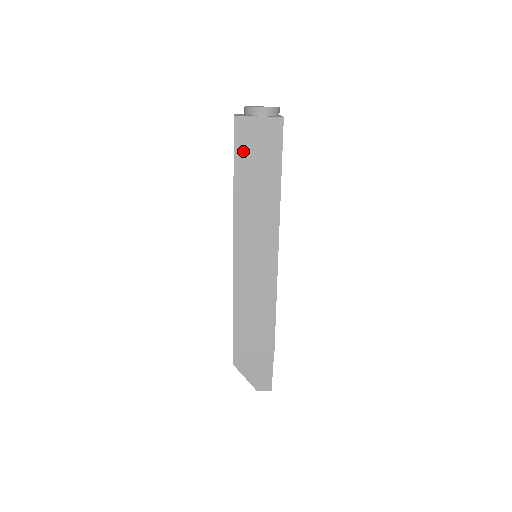
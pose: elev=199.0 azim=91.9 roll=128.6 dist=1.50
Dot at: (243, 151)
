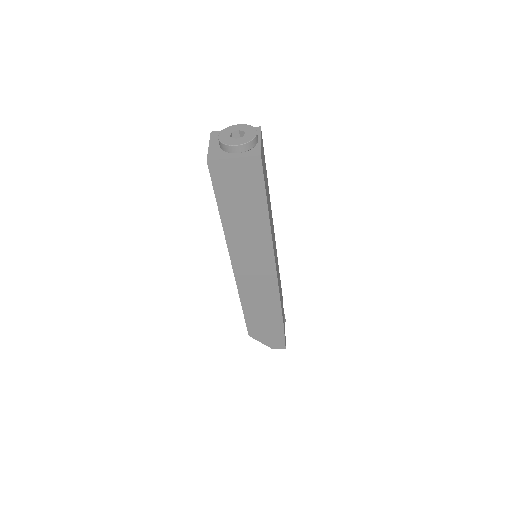
Dot at: (223, 189)
